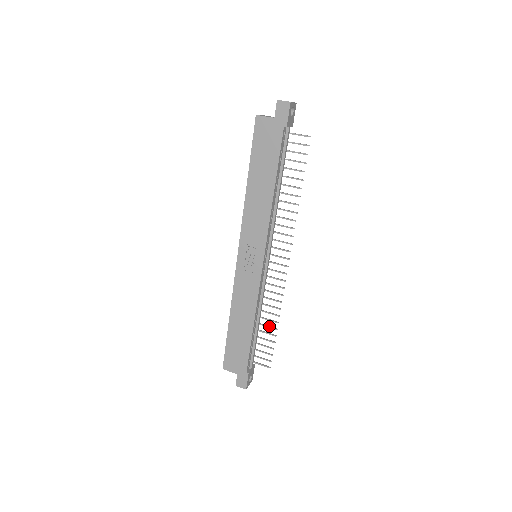
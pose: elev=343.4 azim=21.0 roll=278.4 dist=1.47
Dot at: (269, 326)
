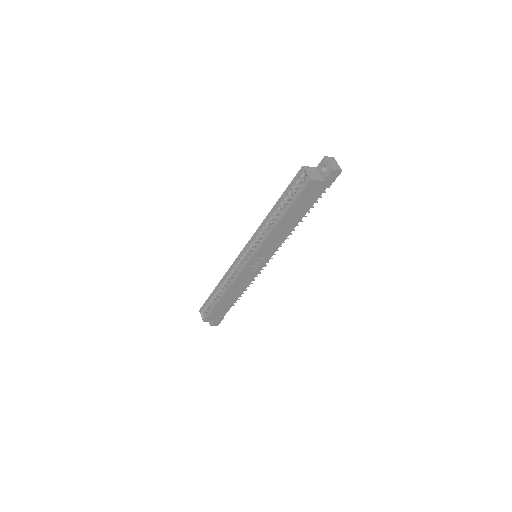
Dot at: occluded
